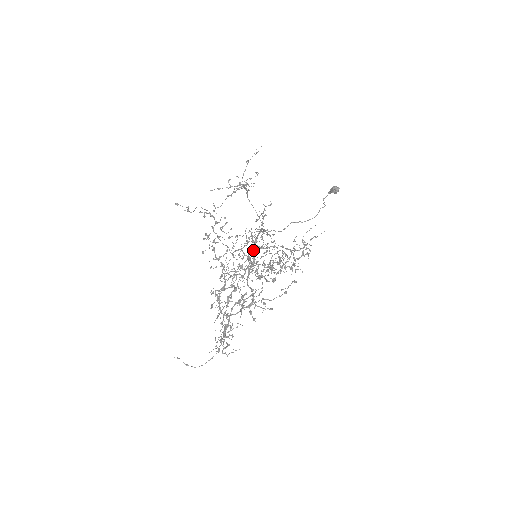
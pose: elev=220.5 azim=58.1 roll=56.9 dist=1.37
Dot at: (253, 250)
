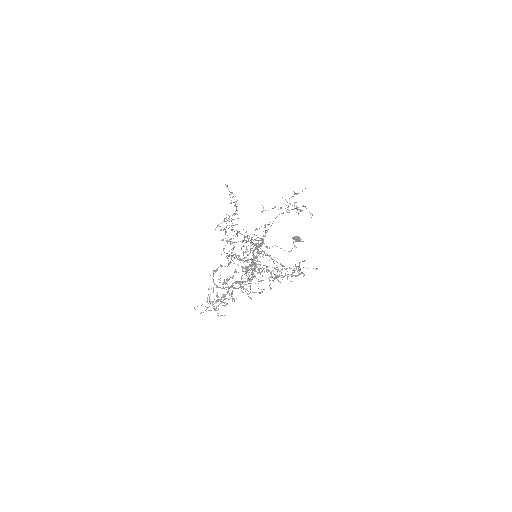
Dot at: (254, 250)
